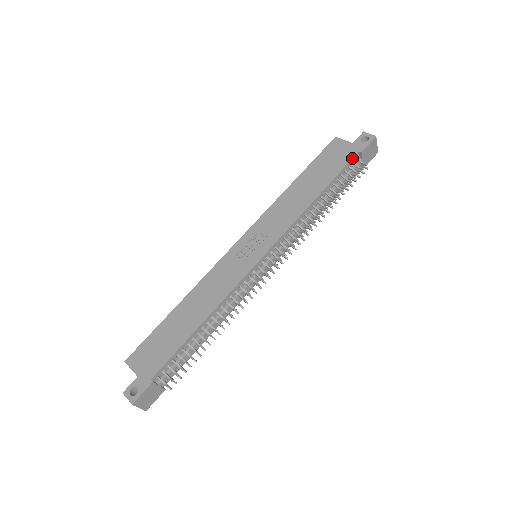
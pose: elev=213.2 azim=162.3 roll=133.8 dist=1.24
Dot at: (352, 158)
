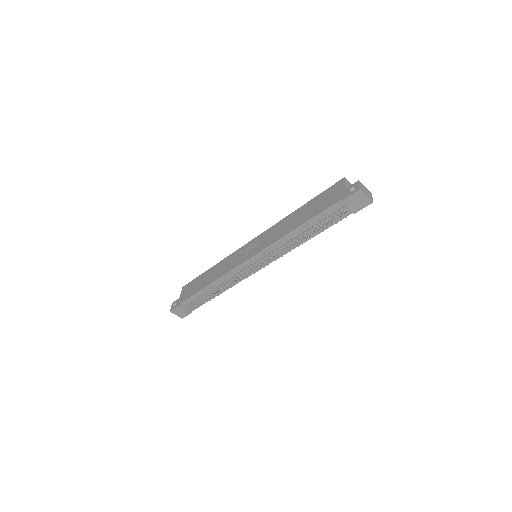
Dot at: (333, 204)
